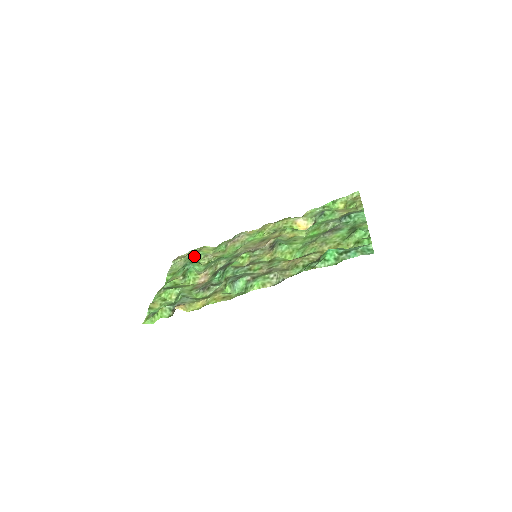
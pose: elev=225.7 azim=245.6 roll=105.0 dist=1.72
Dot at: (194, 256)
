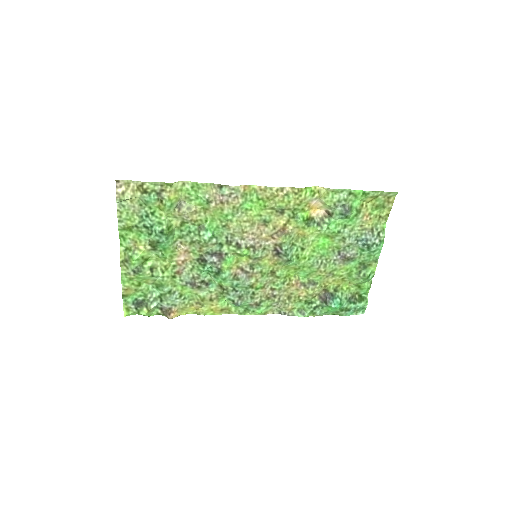
Dot at: (156, 203)
